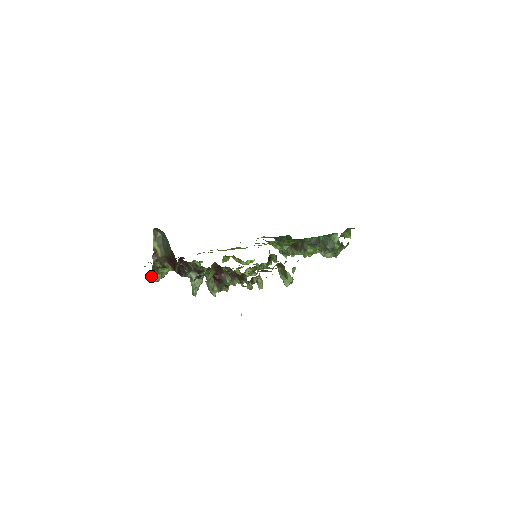
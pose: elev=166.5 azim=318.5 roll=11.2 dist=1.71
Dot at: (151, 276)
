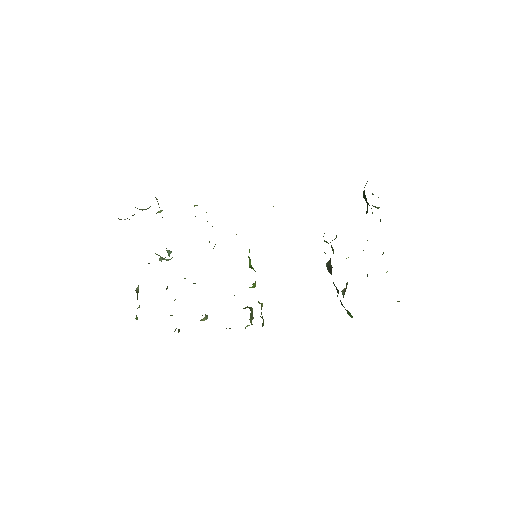
Dot at: (135, 207)
